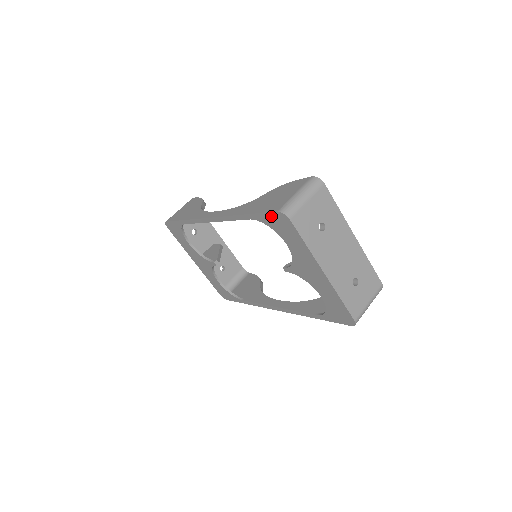
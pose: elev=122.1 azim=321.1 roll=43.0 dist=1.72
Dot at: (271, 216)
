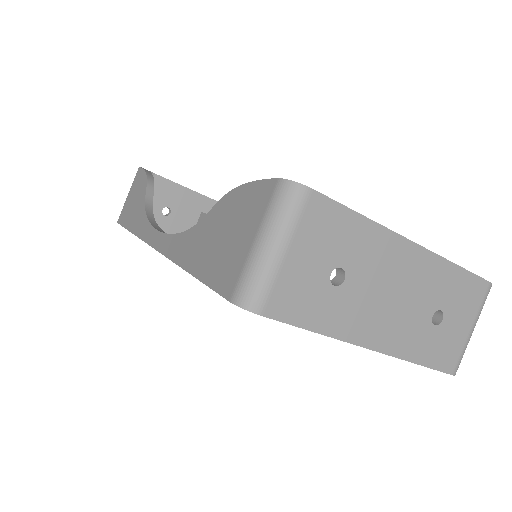
Dot at: occluded
